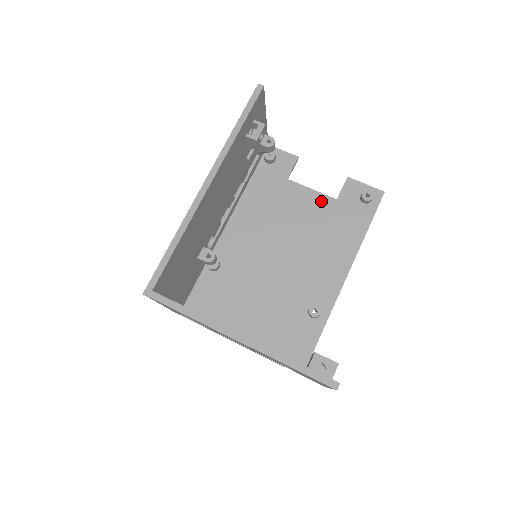
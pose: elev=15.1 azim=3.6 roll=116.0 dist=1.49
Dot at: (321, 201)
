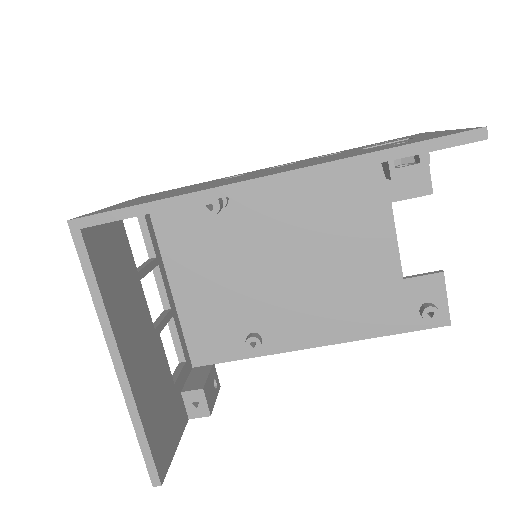
Dot at: (389, 263)
